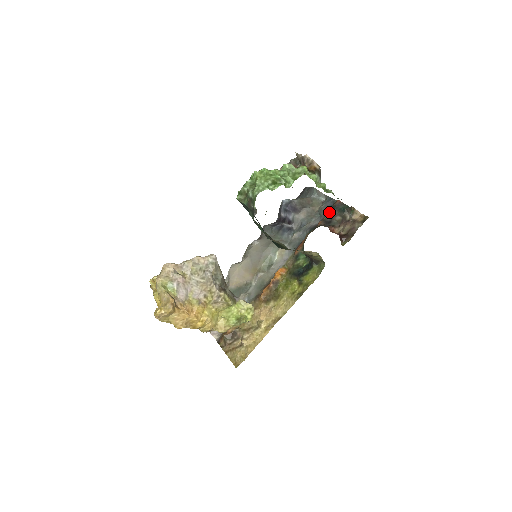
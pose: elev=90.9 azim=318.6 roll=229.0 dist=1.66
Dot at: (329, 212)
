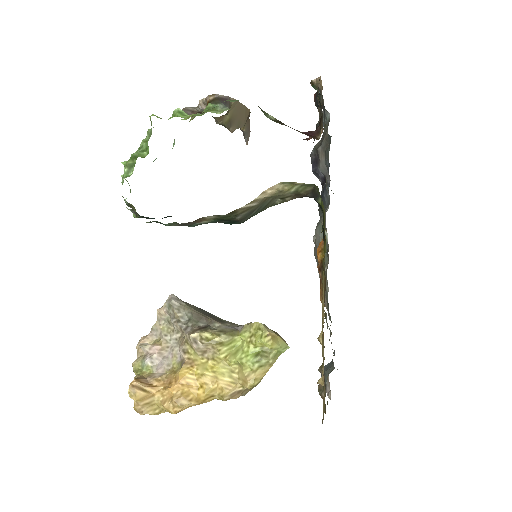
Dot at: occluded
